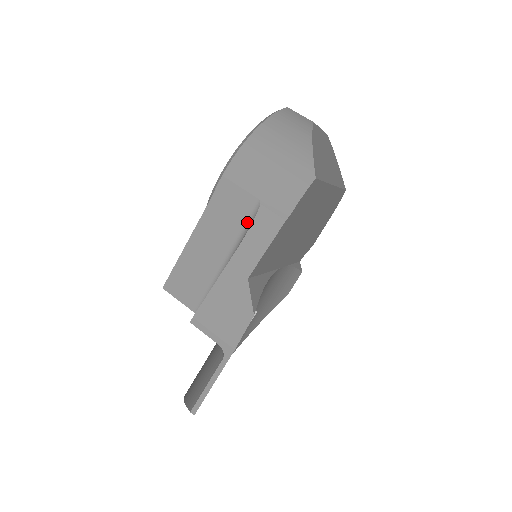
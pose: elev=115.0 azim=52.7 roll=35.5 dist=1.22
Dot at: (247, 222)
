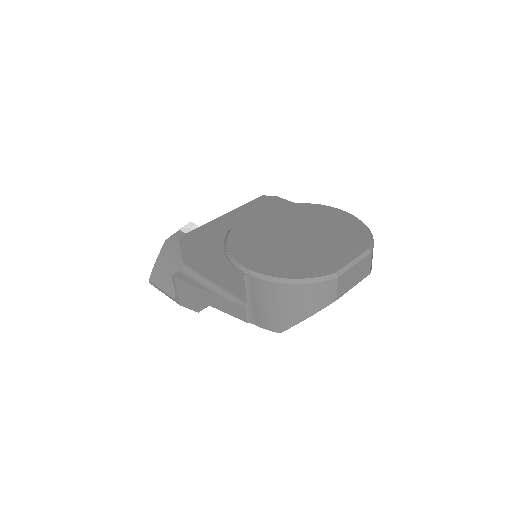
Dot at: (234, 296)
